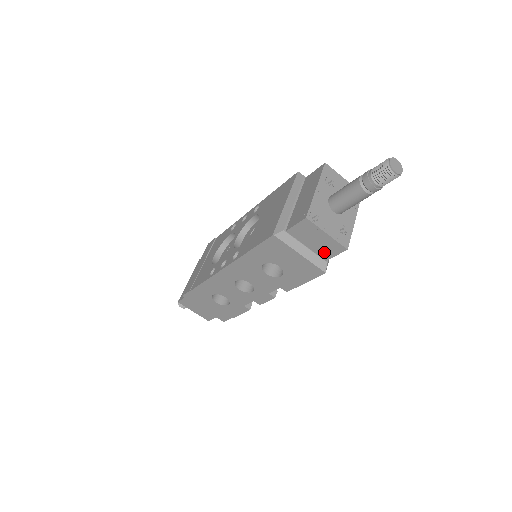
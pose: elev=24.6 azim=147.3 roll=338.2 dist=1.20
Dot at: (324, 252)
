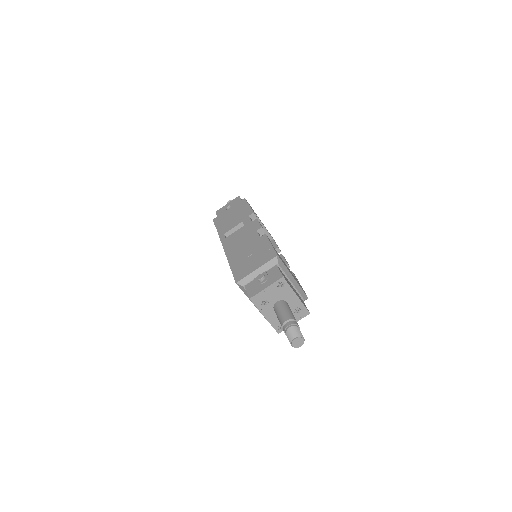
Dot at: occluded
